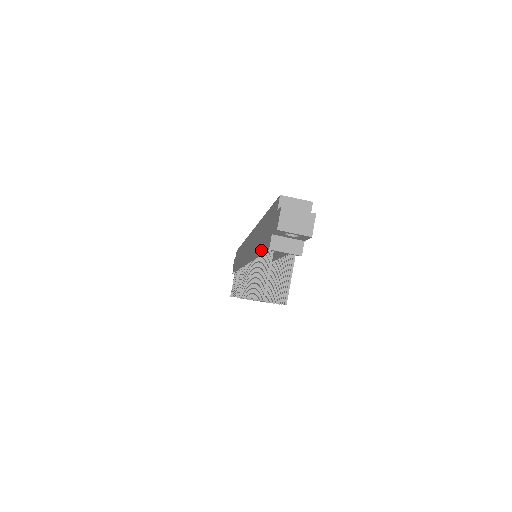
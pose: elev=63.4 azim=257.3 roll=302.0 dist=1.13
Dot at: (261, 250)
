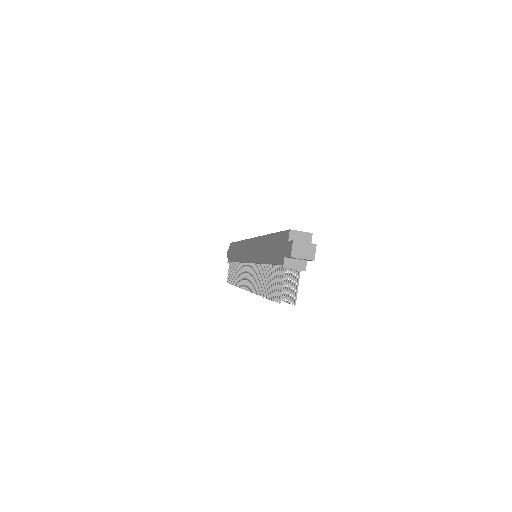
Dot at: (272, 263)
